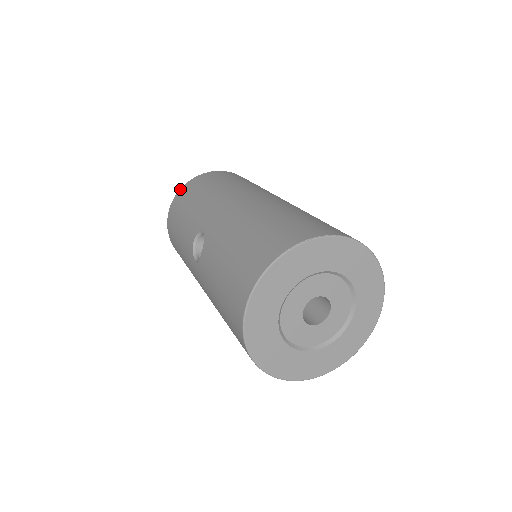
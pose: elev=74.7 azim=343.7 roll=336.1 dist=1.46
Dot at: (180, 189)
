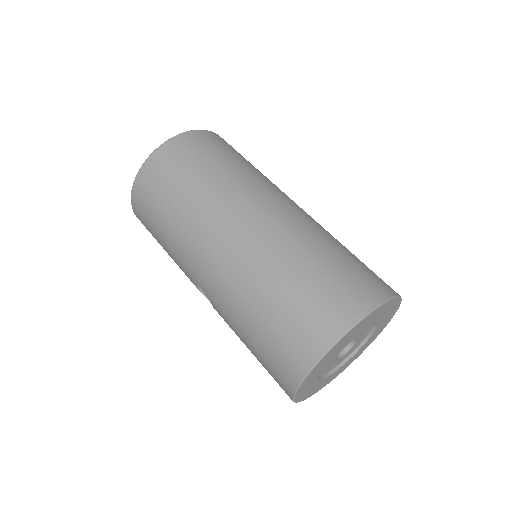
Dot at: (131, 198)
